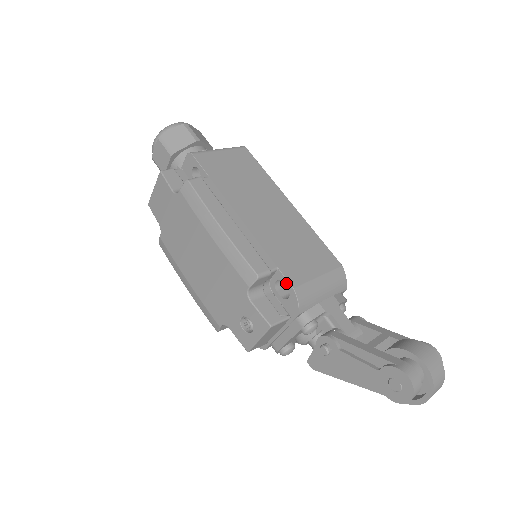
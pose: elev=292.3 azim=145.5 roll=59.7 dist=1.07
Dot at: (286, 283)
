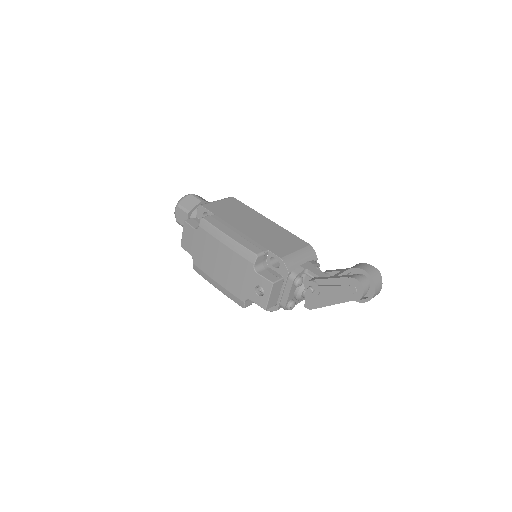
Dot at: (276, 257)
